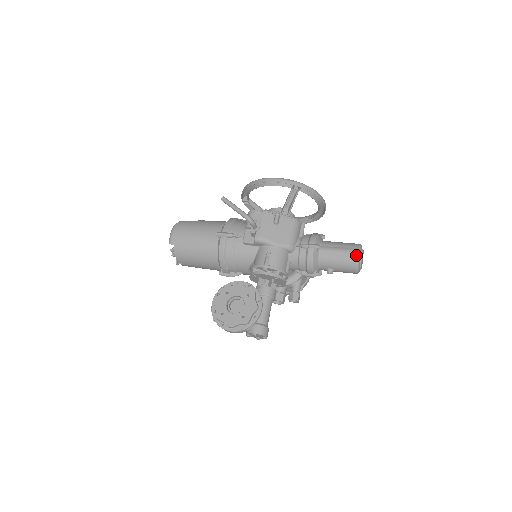
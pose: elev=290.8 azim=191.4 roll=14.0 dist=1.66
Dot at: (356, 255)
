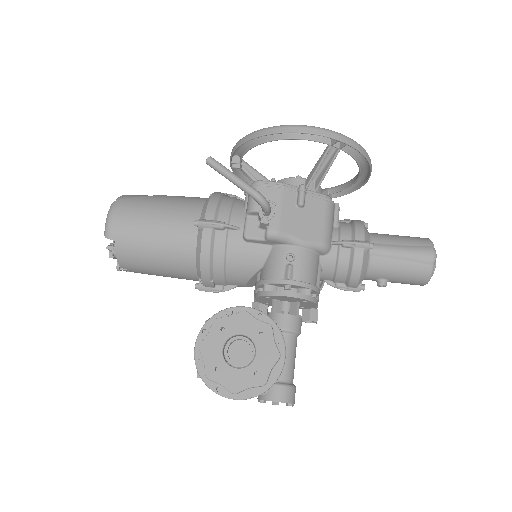
Dot at: (431, 259)
